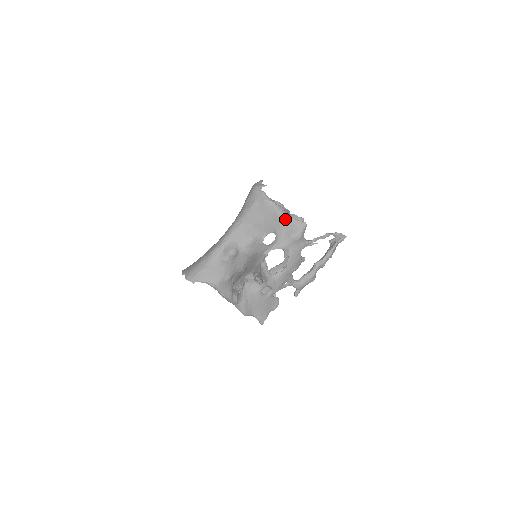
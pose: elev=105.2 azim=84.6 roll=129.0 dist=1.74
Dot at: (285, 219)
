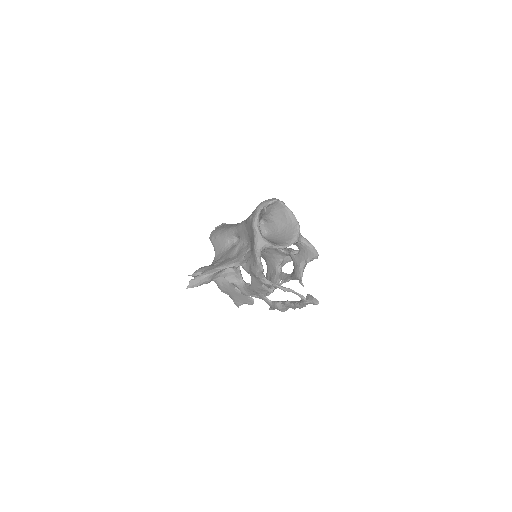
Dot at: (254, 251)
